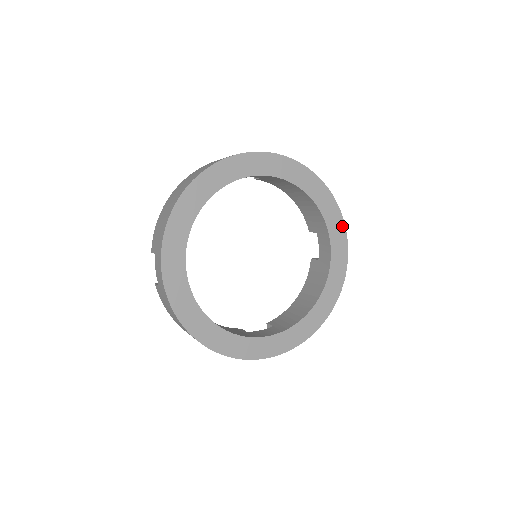
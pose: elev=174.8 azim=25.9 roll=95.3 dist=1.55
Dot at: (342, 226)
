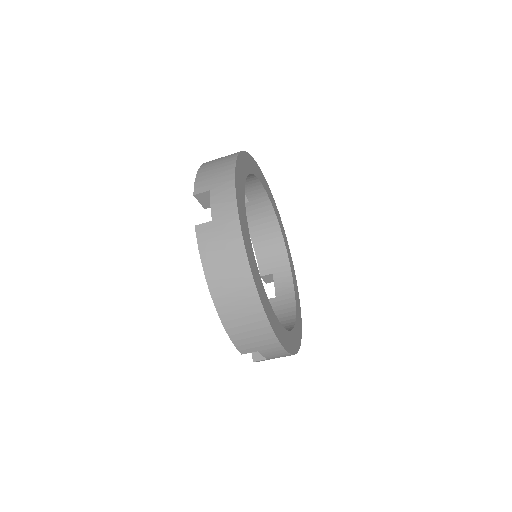
Dot at: (294, 270)
